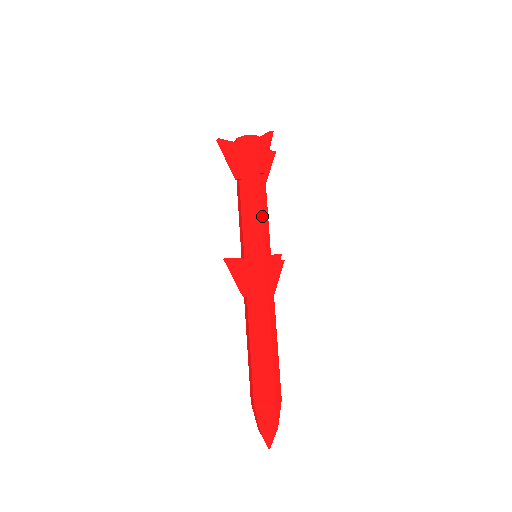
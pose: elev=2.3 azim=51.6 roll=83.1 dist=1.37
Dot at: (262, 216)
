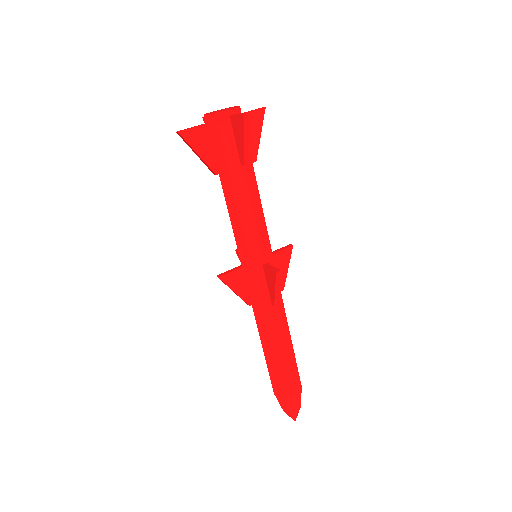
Dot at: (254, 218)
